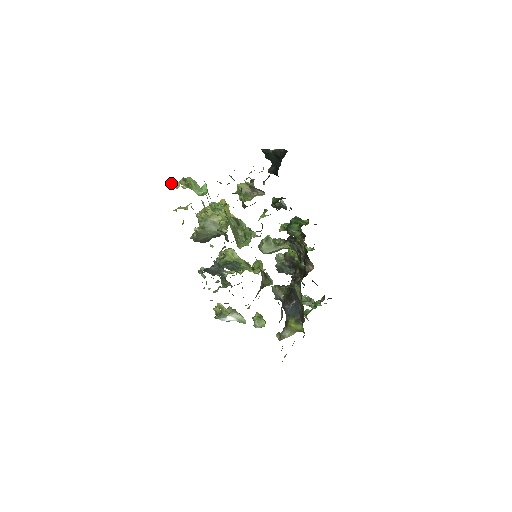
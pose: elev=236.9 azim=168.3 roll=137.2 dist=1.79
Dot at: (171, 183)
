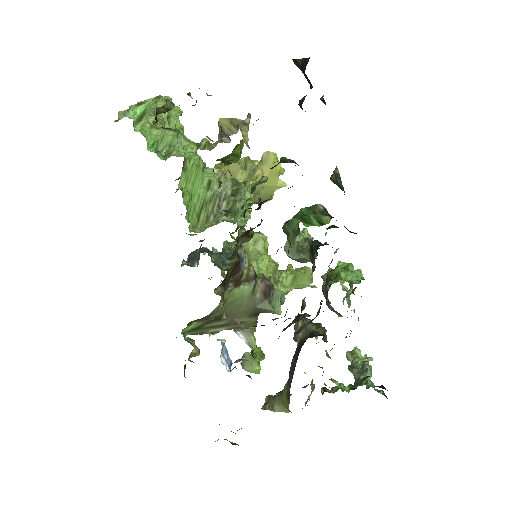
Dot at: occluded
